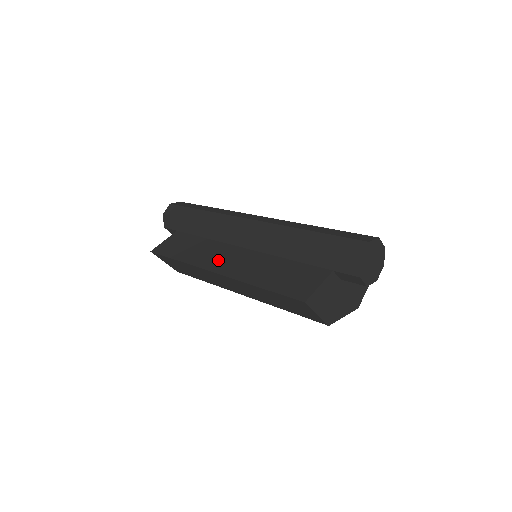
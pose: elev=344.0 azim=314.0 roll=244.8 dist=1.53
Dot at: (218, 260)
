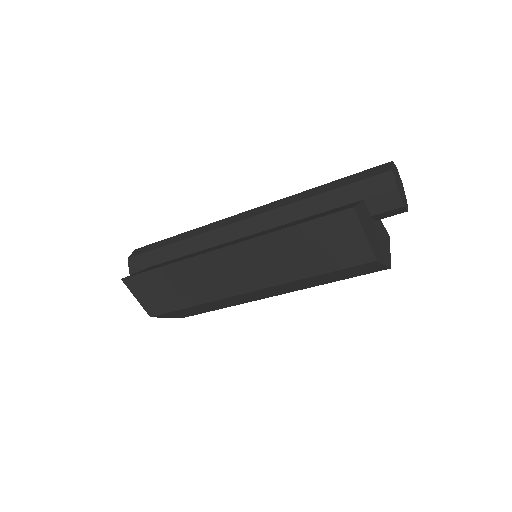
Dot at: (220, 246)
